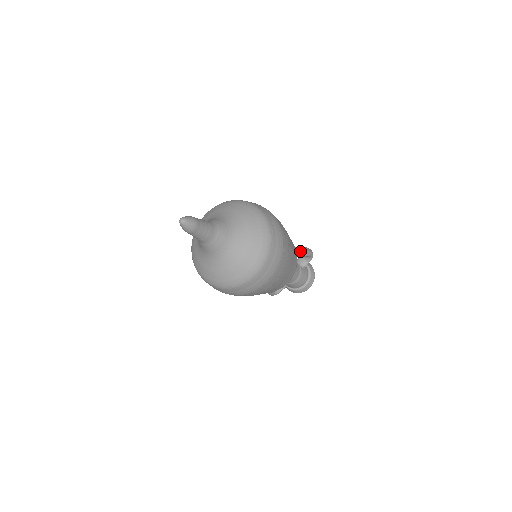
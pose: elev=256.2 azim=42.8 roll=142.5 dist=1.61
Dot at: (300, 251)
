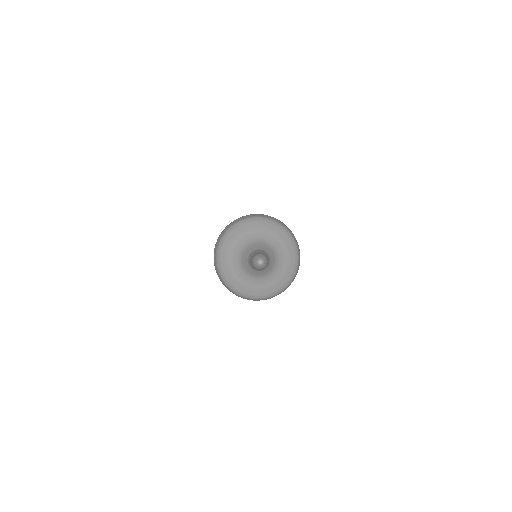
Dot at: occluded
